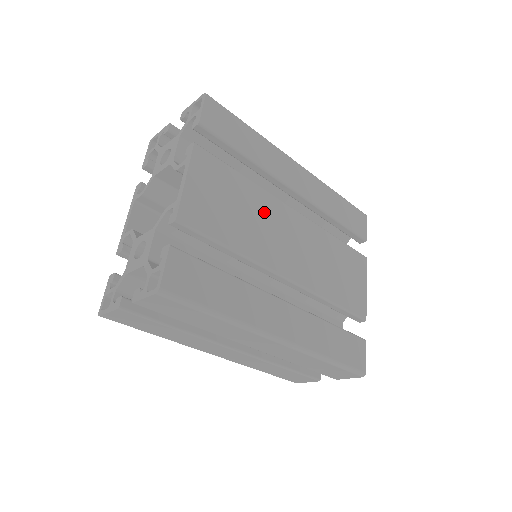
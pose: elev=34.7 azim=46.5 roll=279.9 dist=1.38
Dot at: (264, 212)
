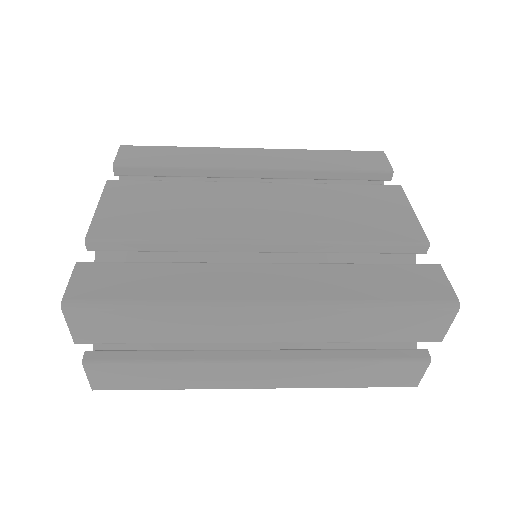
Dot at: (210, 198)
